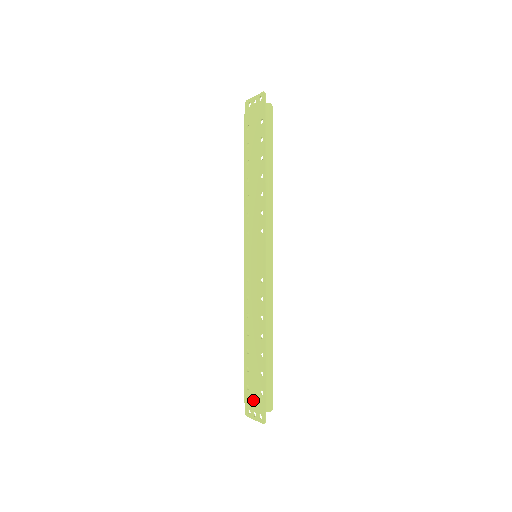
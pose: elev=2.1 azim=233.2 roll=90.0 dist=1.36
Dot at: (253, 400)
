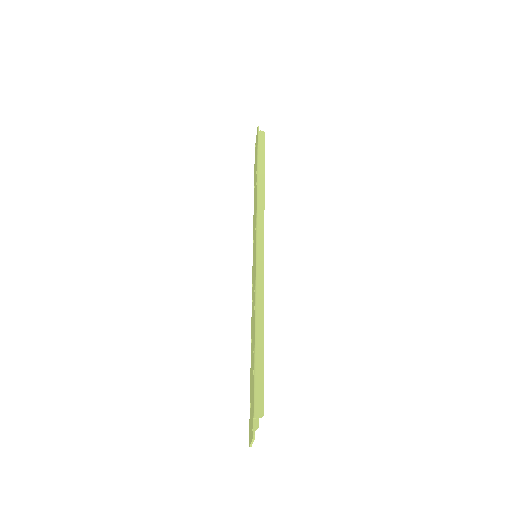
Dot at: (251, 416)
